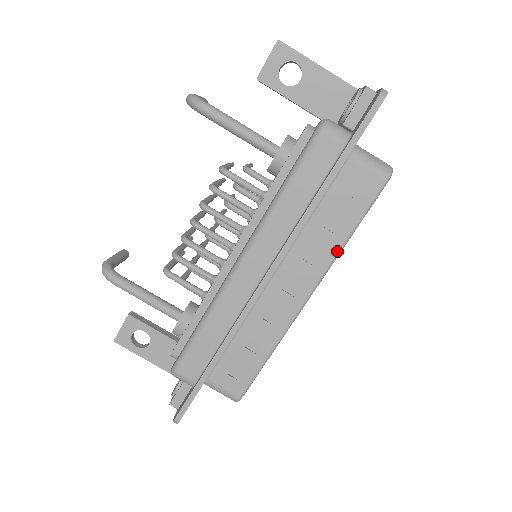
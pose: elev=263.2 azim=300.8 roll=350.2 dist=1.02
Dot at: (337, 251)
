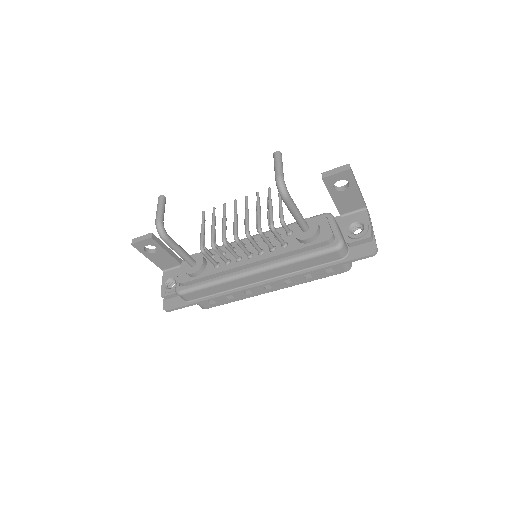
Dot at: (301, 283)
